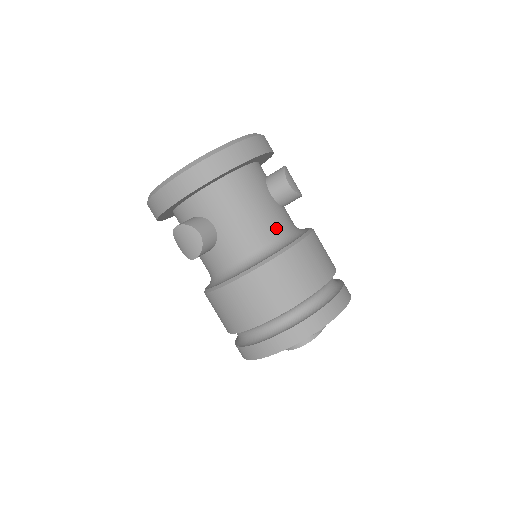
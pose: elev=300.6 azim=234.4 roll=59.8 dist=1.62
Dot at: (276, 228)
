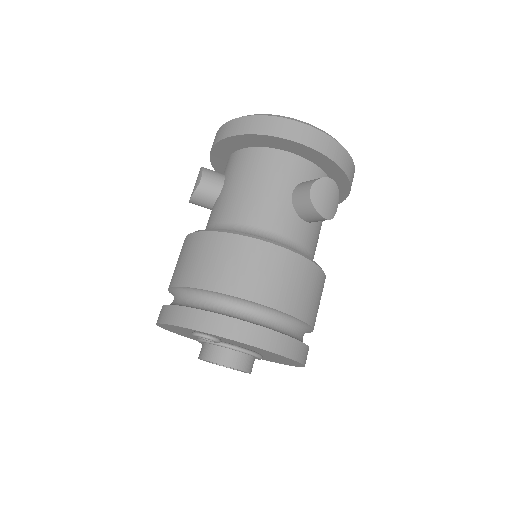
Dot at: (262, 220)
